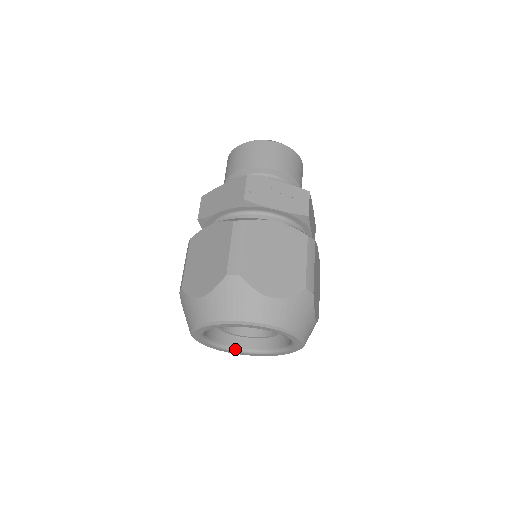
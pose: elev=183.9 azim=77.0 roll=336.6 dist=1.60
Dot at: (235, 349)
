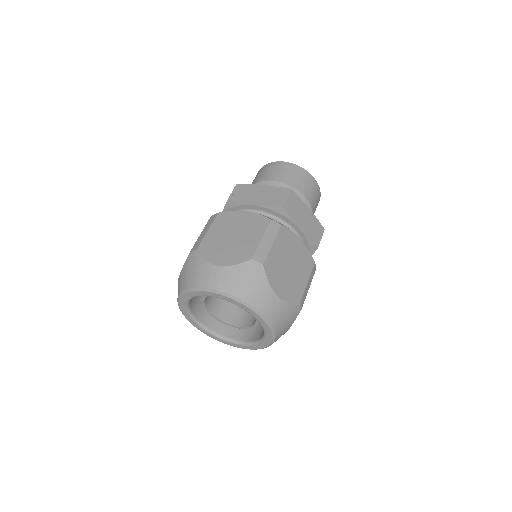
Dot at: (234, 341)
